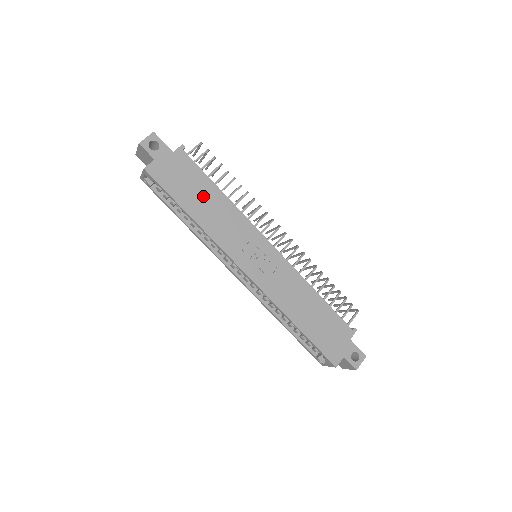
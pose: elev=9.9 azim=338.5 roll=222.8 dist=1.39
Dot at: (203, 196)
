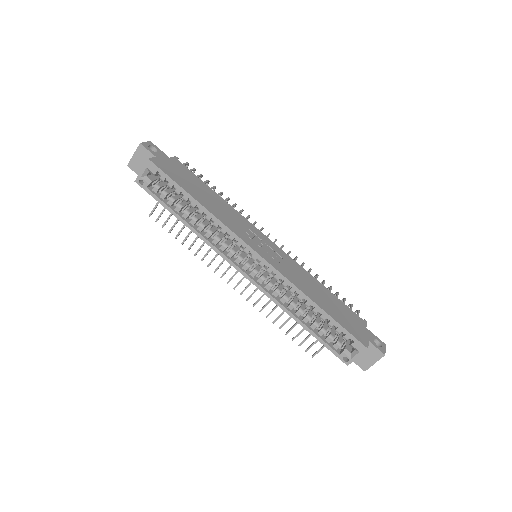
Dot at: (203, 192)
